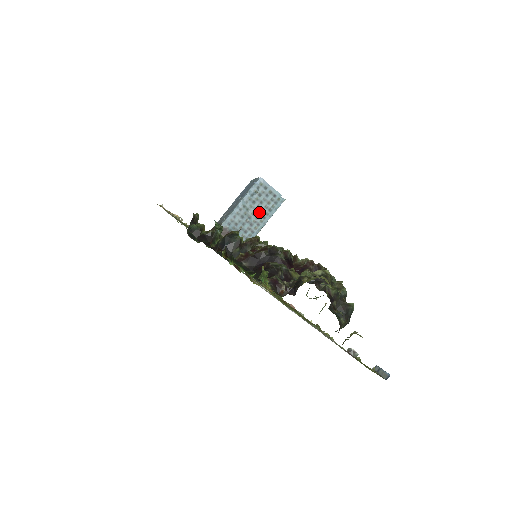
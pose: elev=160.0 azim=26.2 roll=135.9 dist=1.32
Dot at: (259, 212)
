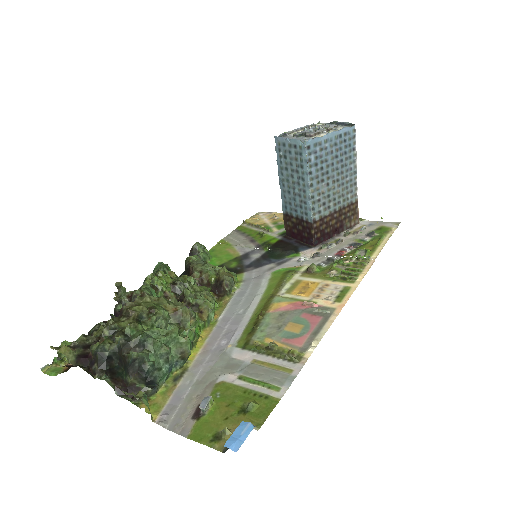
Dot at: (296, 176)
